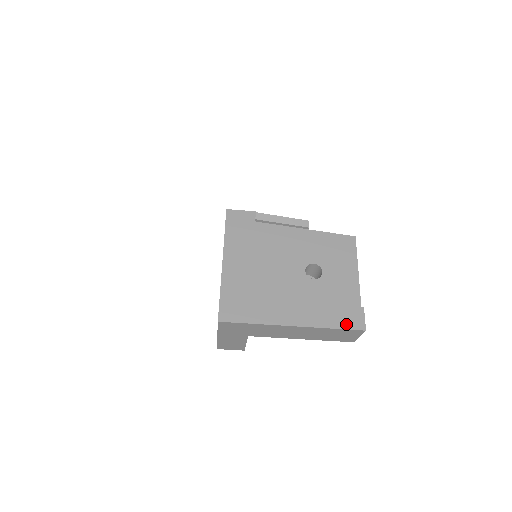
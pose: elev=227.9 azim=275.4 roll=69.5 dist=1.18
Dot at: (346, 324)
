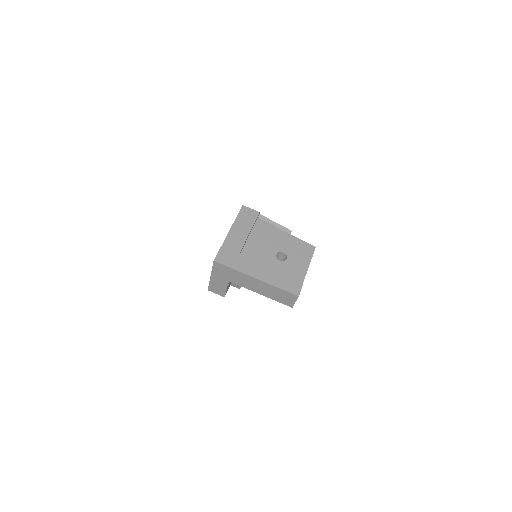
Dot at: (288, 289)
